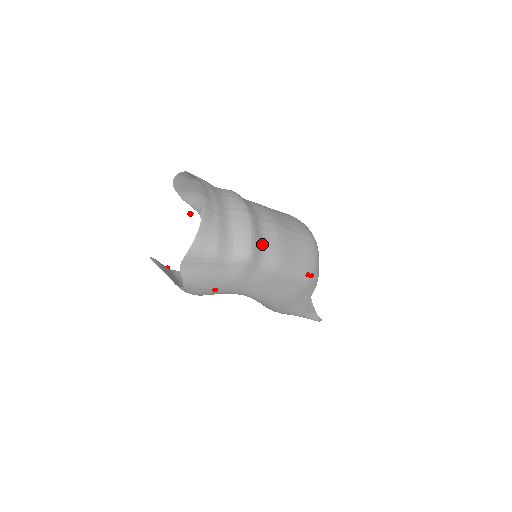
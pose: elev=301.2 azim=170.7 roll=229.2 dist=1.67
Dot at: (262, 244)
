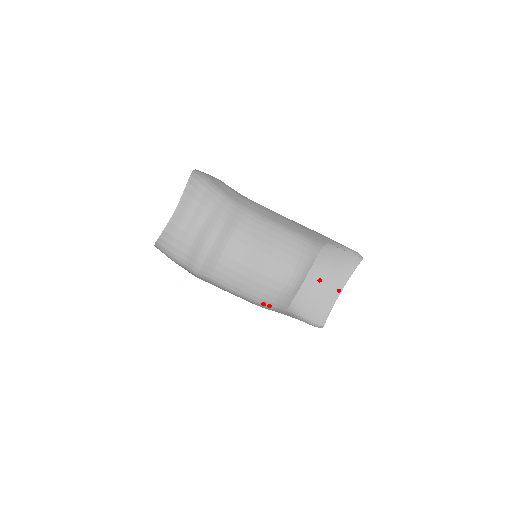
Dot at: (215, 267)
